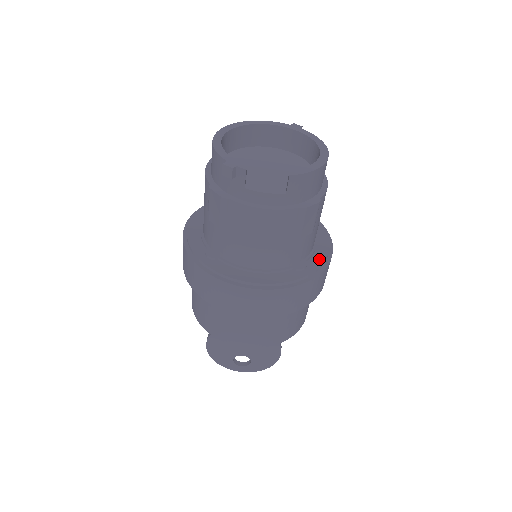
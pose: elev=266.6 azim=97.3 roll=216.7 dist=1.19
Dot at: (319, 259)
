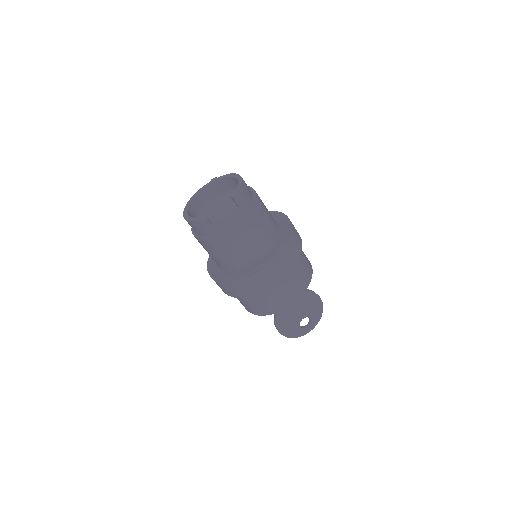
Dot at: (284, 225)
